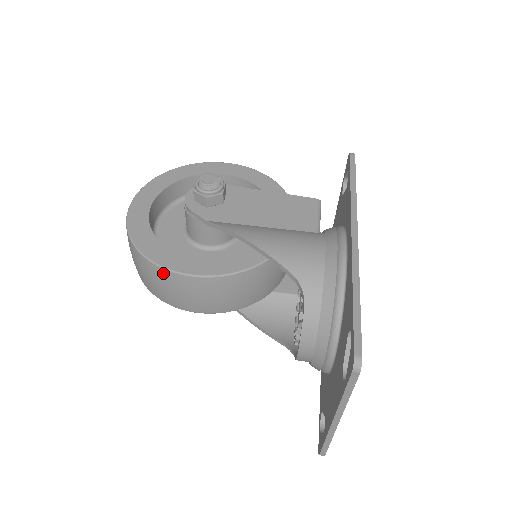
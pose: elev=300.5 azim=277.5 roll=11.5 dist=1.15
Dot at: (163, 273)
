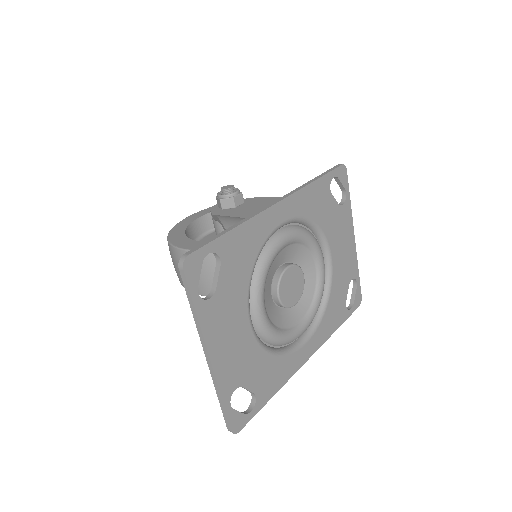
Dot at: (172, 250)
